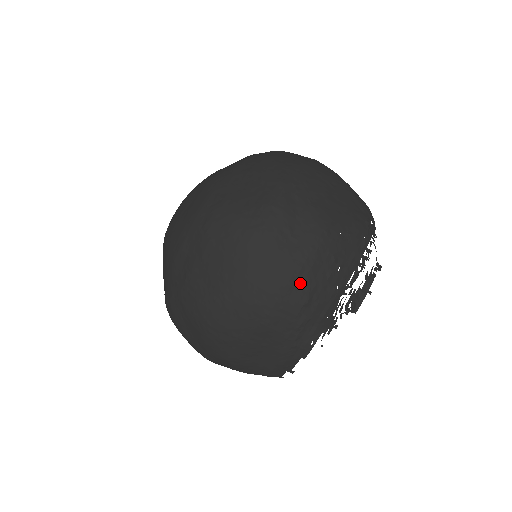
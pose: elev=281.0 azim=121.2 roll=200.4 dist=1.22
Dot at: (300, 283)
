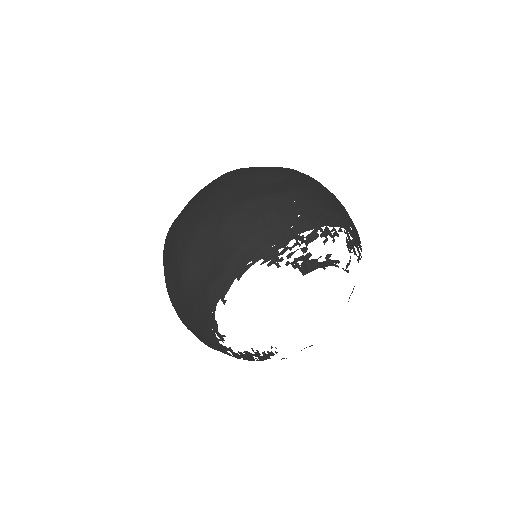
Dot at: (262, 204)
